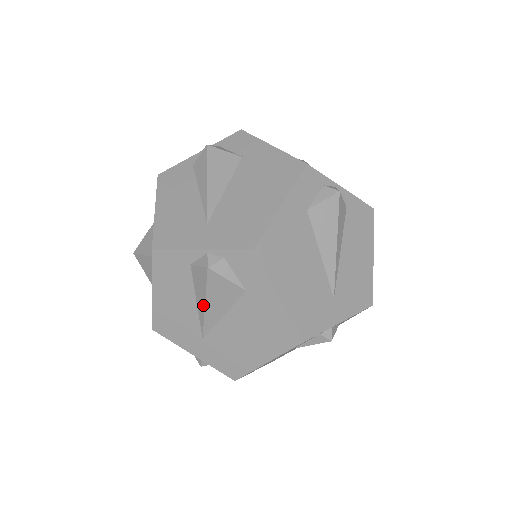
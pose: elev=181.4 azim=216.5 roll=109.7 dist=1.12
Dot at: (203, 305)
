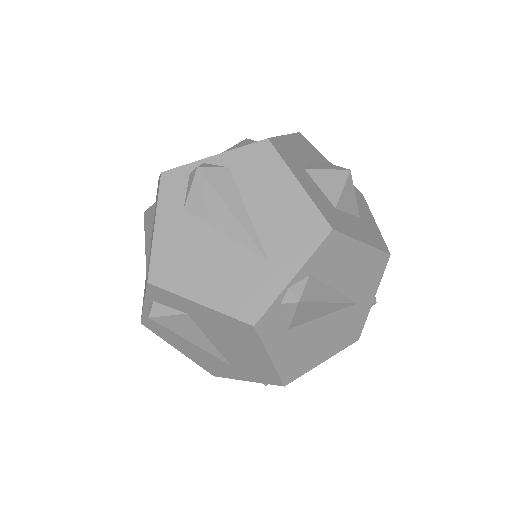
Dot at: (191, 342)
